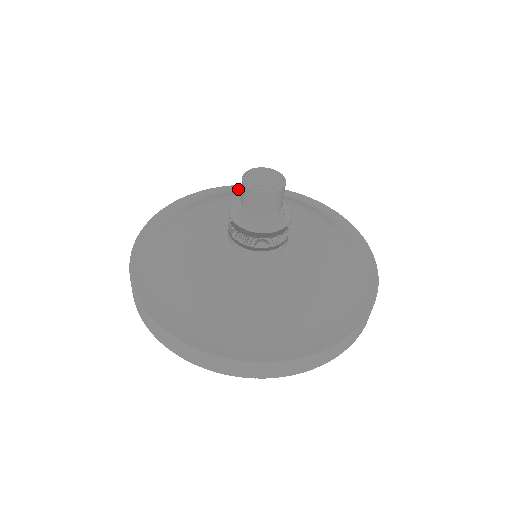
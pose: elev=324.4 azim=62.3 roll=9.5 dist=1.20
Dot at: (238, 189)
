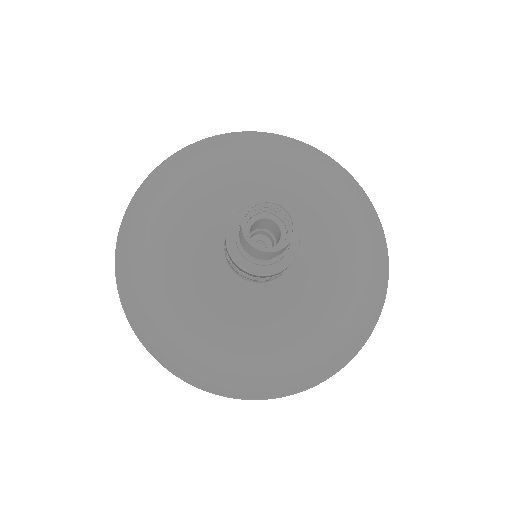
Dot at: (232, 142)
